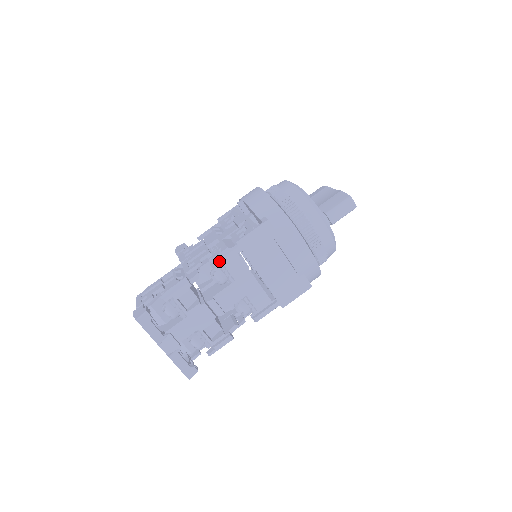
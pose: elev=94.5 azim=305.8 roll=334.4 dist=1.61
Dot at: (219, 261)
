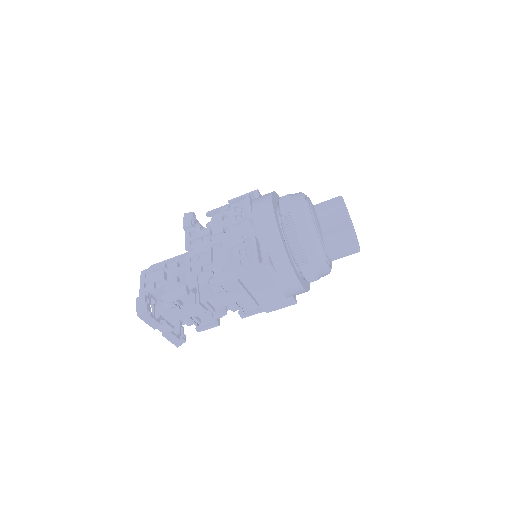
Dot at: (217, 284)
